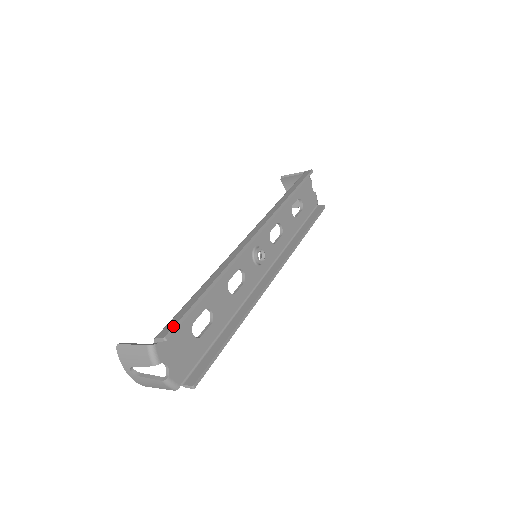
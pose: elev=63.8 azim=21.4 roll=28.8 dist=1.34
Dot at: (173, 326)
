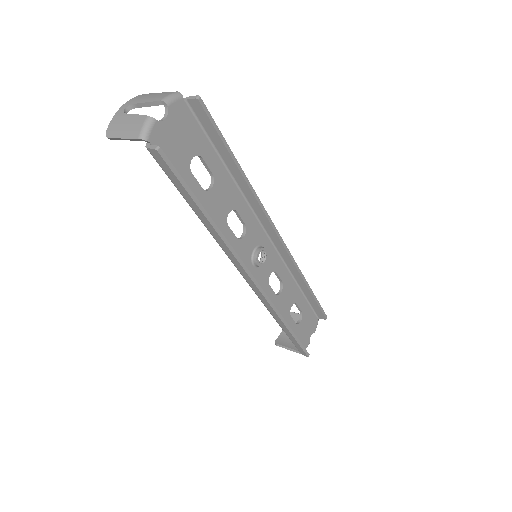
Dot at: occluded
